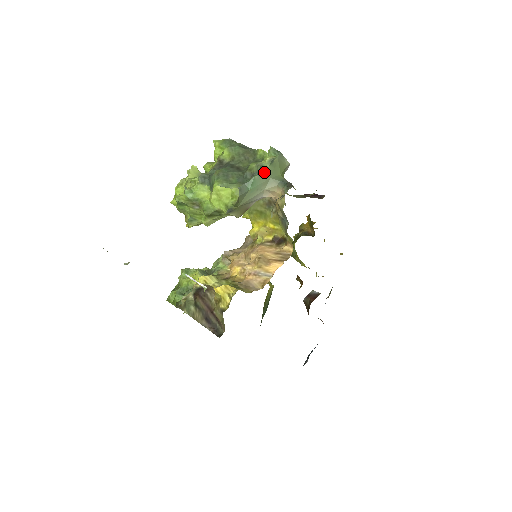
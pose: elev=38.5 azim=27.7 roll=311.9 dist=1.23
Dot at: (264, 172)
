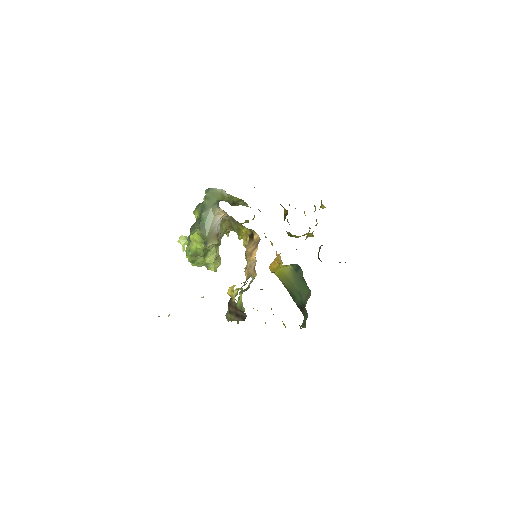
Dot at: (206, 207)
